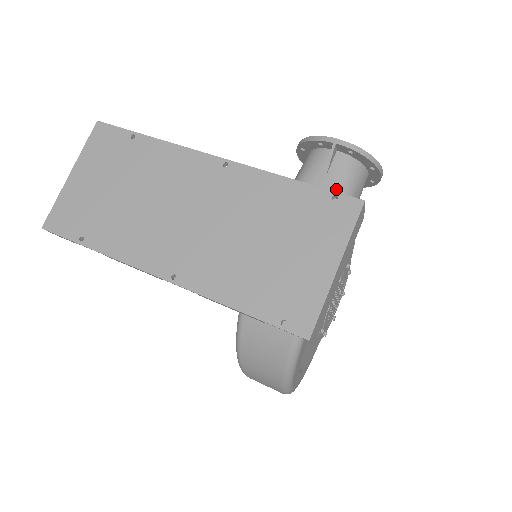
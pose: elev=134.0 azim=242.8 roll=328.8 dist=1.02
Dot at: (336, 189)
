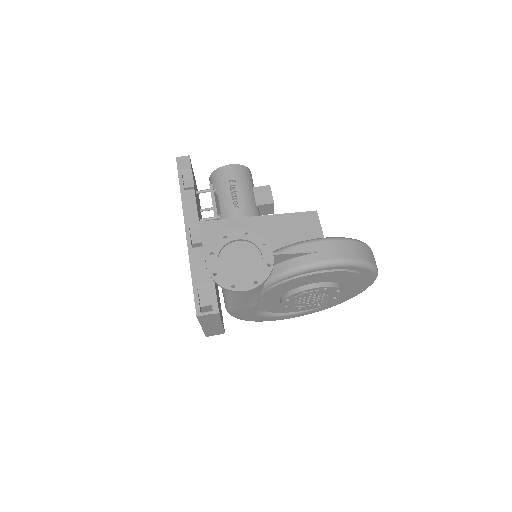
Dot at: occluded
